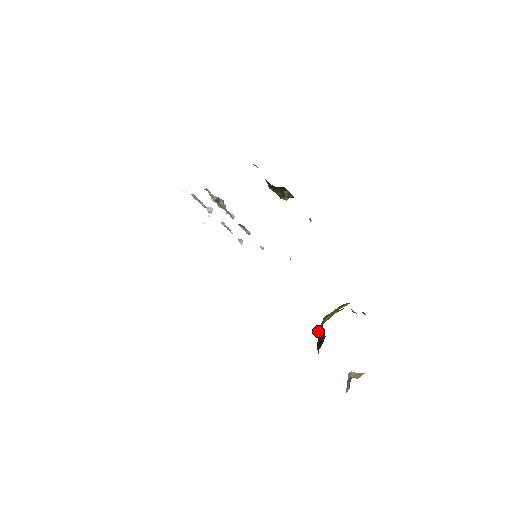
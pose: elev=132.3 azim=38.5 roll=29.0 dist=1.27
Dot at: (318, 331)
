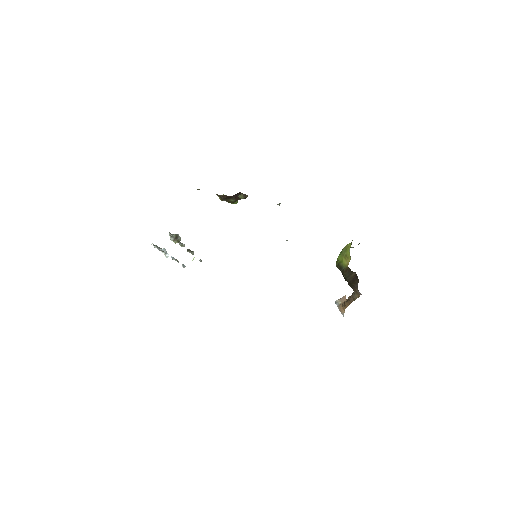
Dot at: occluded
